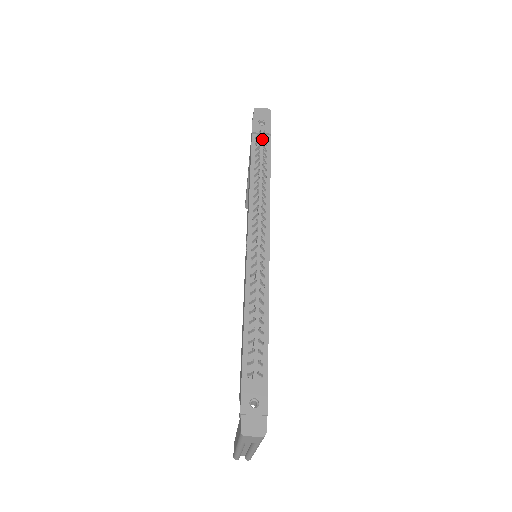
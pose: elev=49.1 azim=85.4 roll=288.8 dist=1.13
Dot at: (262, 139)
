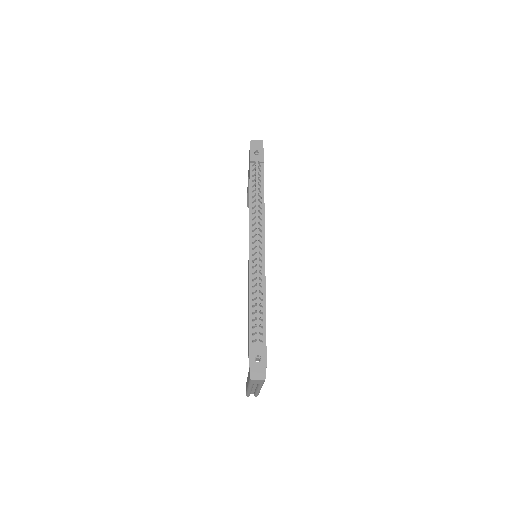
Dot at: (257, 167)
